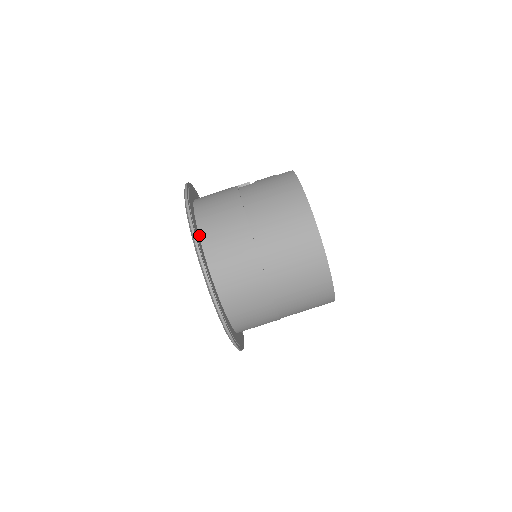
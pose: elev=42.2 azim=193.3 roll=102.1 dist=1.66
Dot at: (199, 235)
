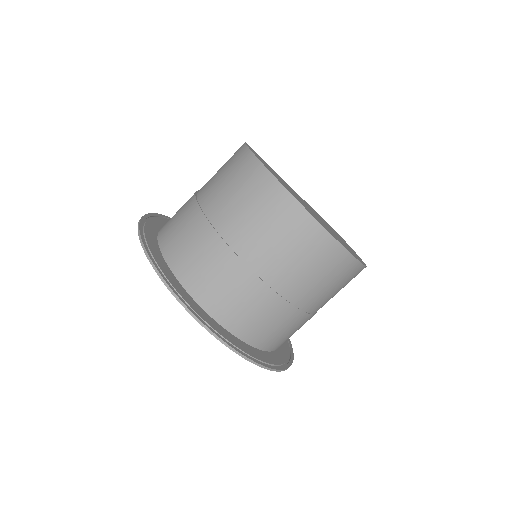
Dot at: (164, 258)
